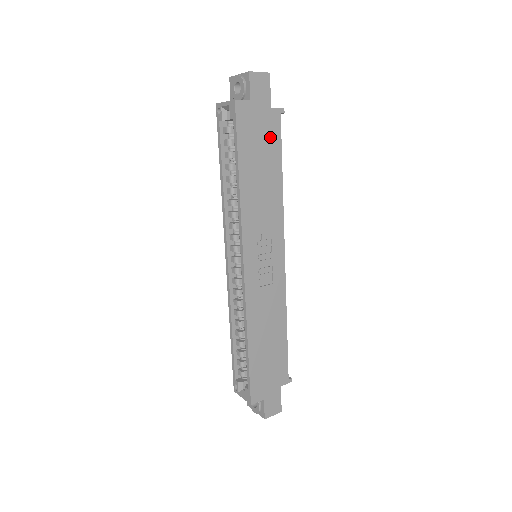
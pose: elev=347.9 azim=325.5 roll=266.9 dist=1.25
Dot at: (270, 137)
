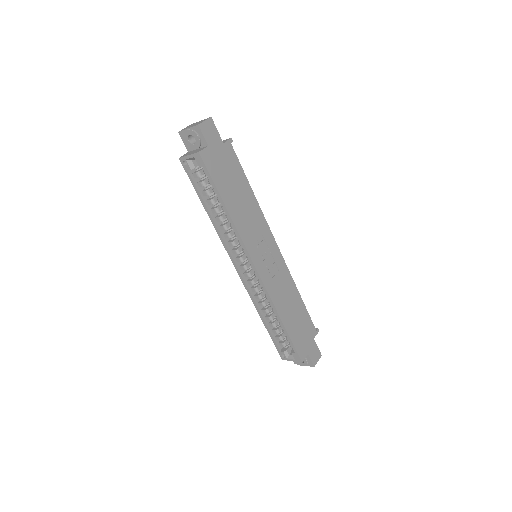
Dot at: (232, 165)
